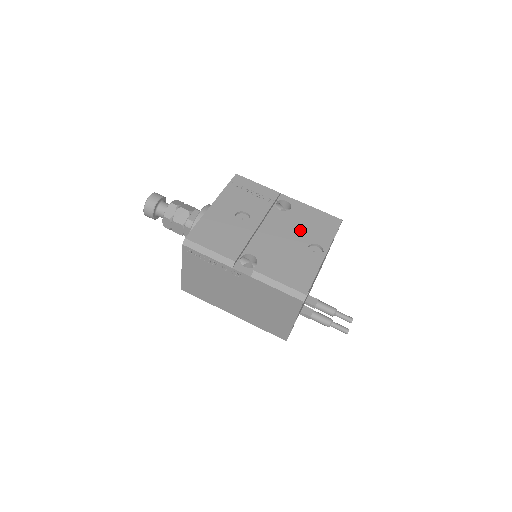
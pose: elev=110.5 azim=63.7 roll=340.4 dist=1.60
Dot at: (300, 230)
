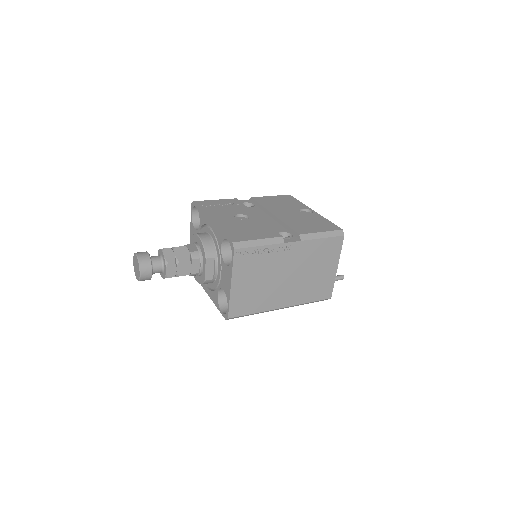
Dot at: (281, 208)
